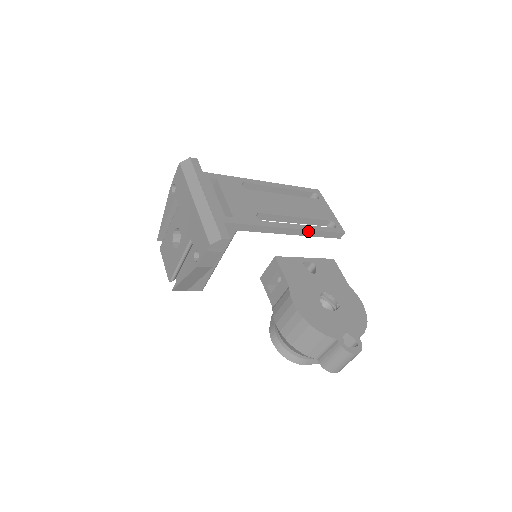
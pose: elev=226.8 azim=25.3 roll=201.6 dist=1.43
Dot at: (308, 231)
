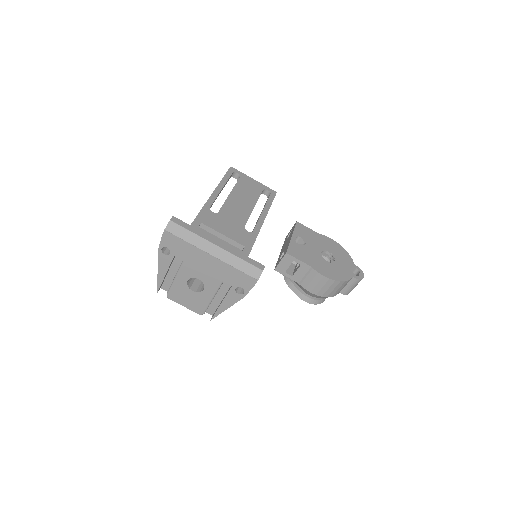
Dot at: occluded
